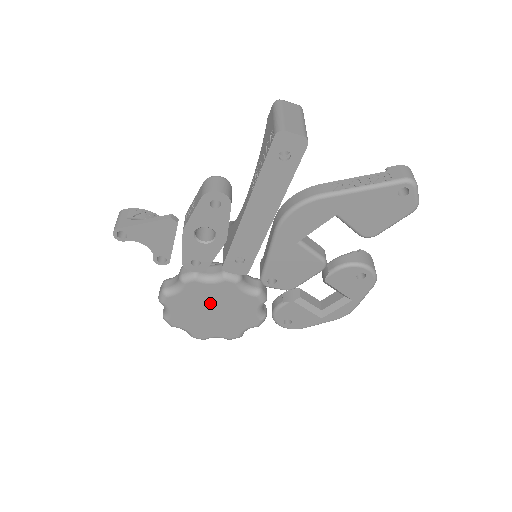
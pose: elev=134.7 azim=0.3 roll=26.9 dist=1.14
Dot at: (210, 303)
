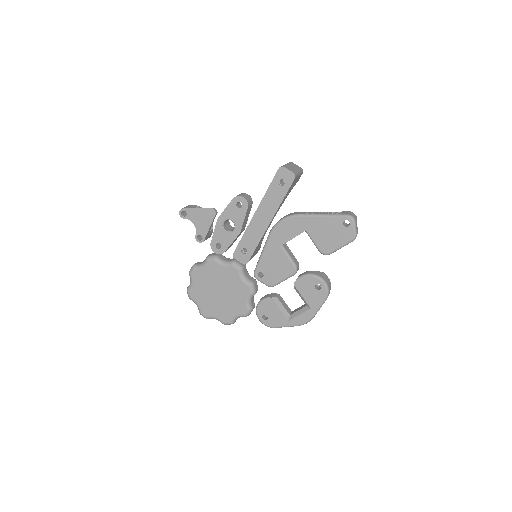
Dot at: (219, 283)
